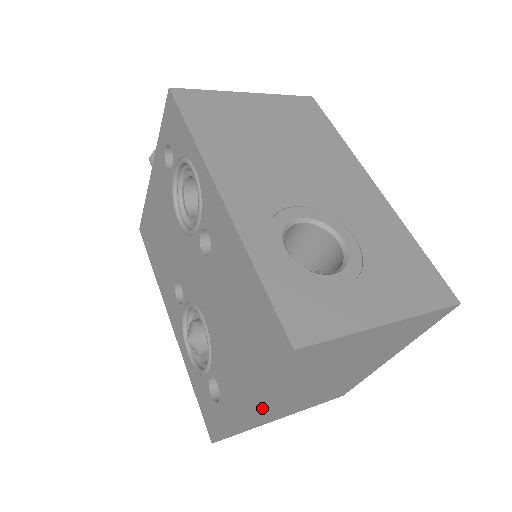
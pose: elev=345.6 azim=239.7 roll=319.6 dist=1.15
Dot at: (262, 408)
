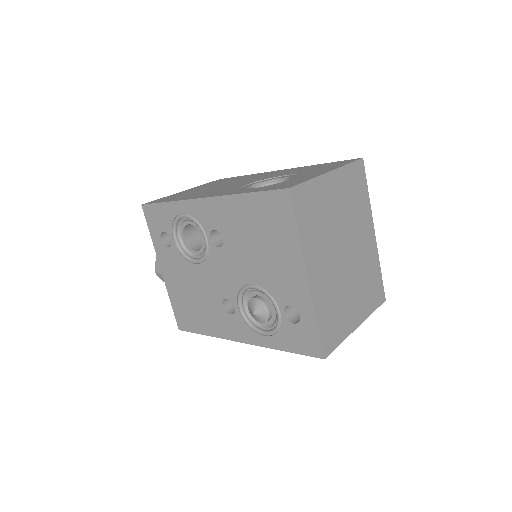
Dot at: (325, 291)
